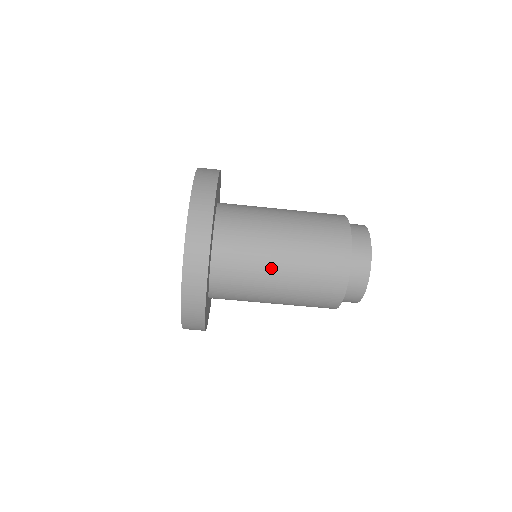
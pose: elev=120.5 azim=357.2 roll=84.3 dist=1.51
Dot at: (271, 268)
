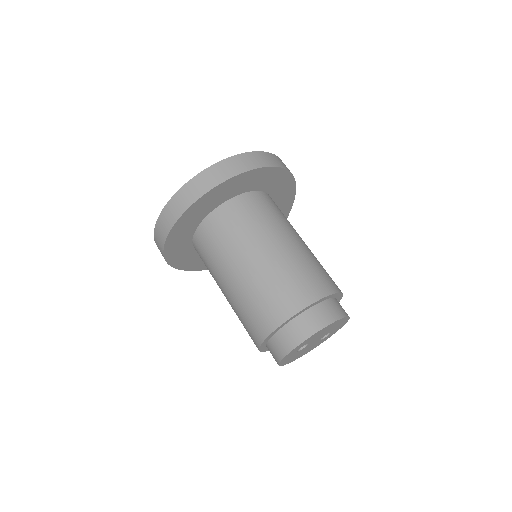
Dot at: (226, 271)
